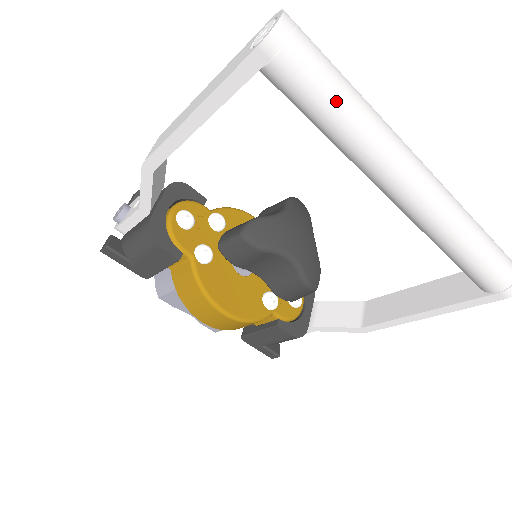
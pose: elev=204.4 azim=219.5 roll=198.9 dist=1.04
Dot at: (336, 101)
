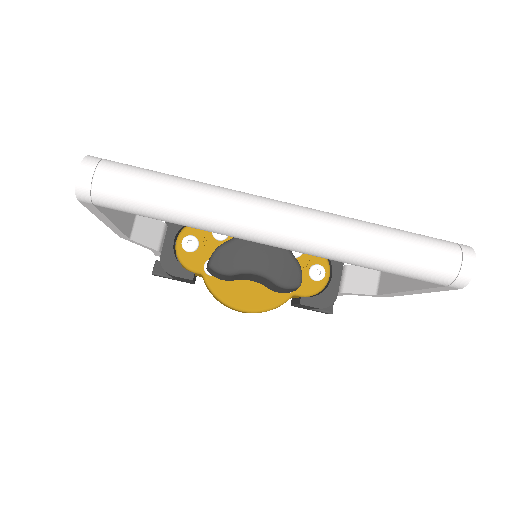
Dot at: (157, 211)
